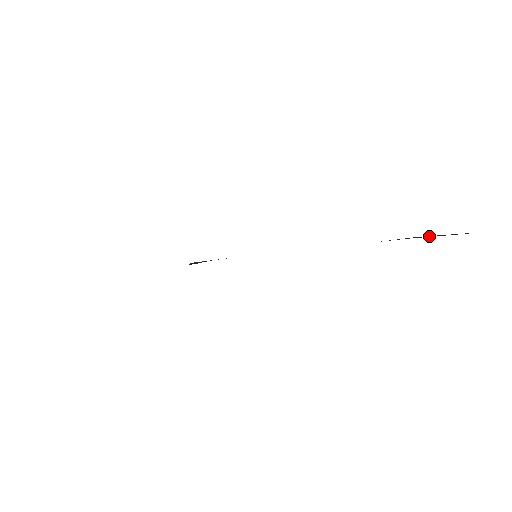
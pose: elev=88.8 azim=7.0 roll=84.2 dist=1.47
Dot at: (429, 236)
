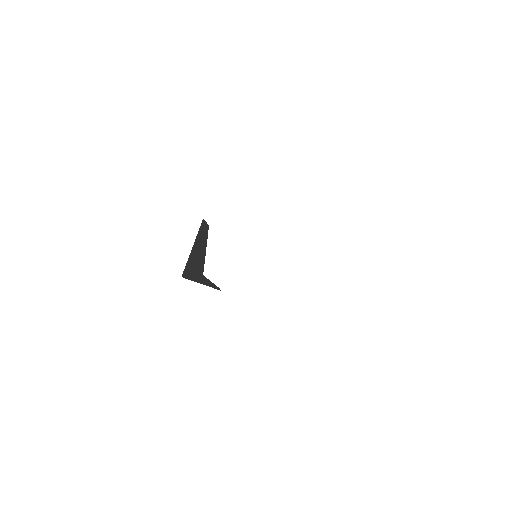
Dot at: occluded
